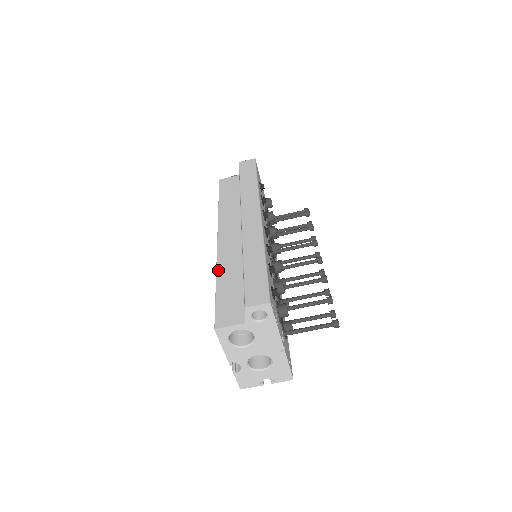
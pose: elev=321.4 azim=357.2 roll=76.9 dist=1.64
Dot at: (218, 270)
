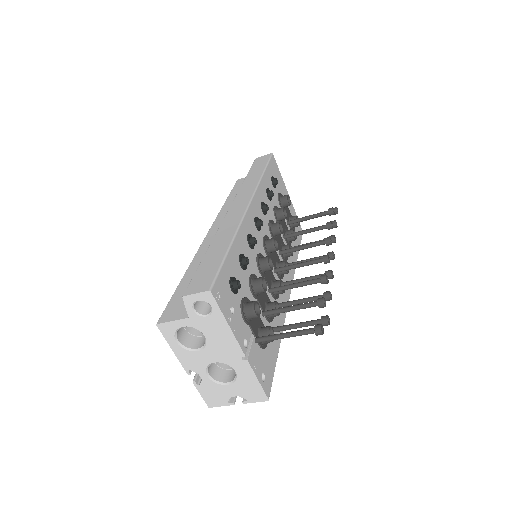
Dot at: (191, 264)
